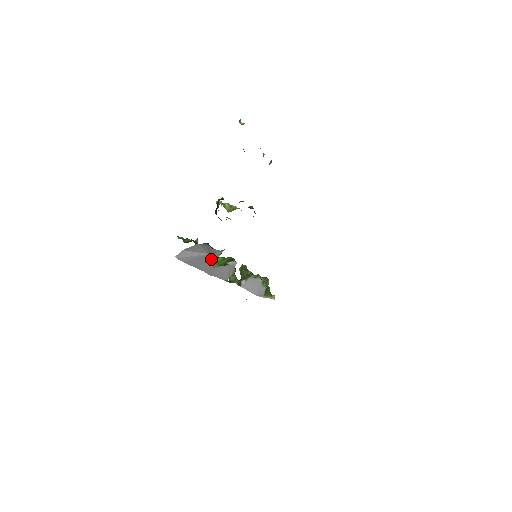
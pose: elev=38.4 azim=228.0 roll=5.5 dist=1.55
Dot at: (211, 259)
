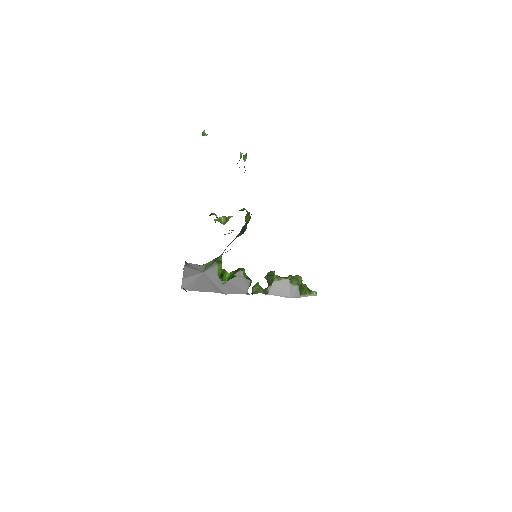
Dot at: (211, 277)
